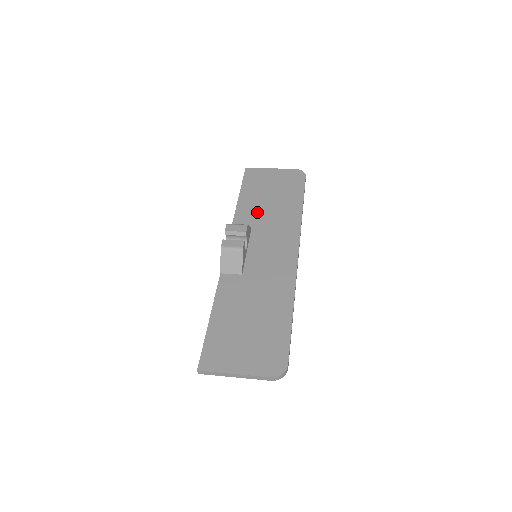
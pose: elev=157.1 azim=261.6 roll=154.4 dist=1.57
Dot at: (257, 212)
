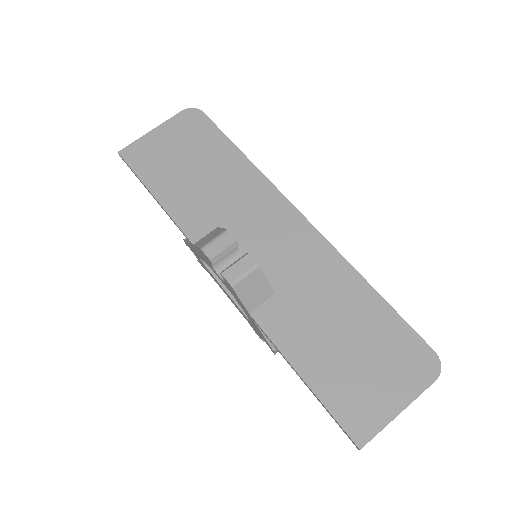
Dot at: (201, 201)
